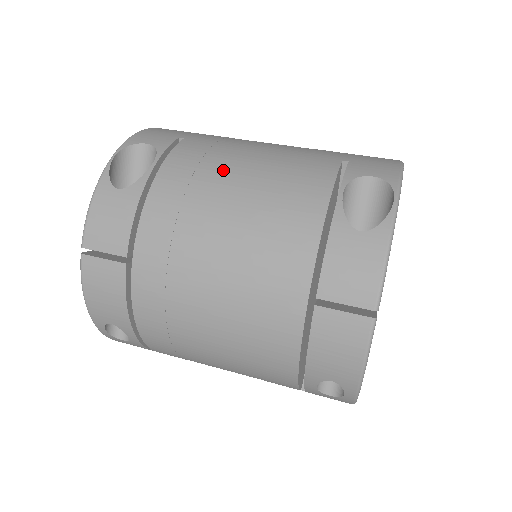
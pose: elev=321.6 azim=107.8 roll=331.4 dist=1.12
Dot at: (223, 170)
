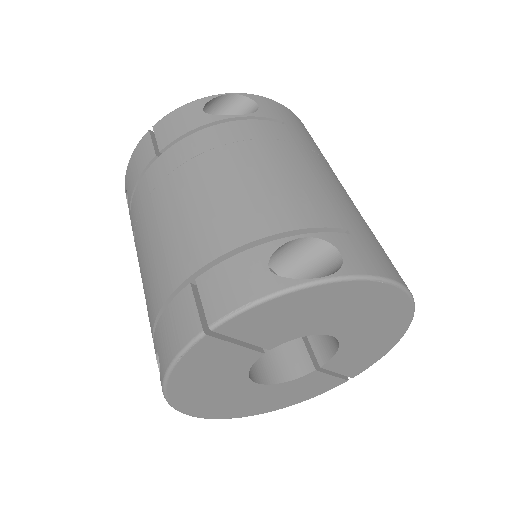
Dot at: (264, 154)
